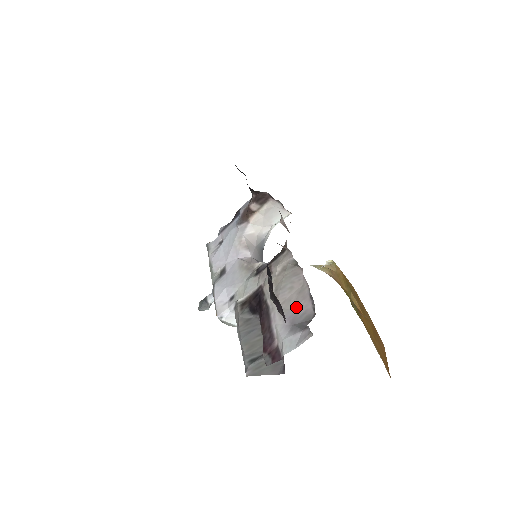
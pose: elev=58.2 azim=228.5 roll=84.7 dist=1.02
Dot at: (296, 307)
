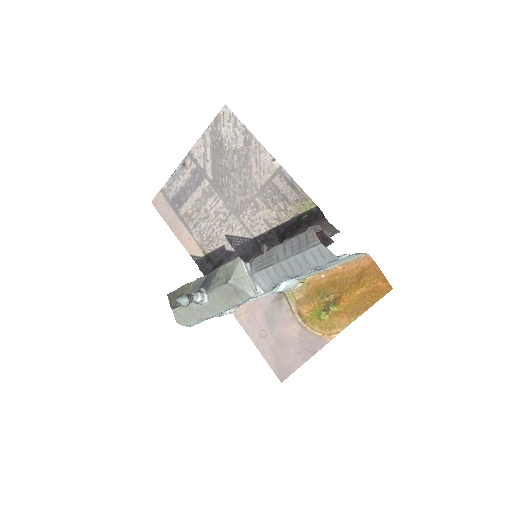
Dot at: occluded
